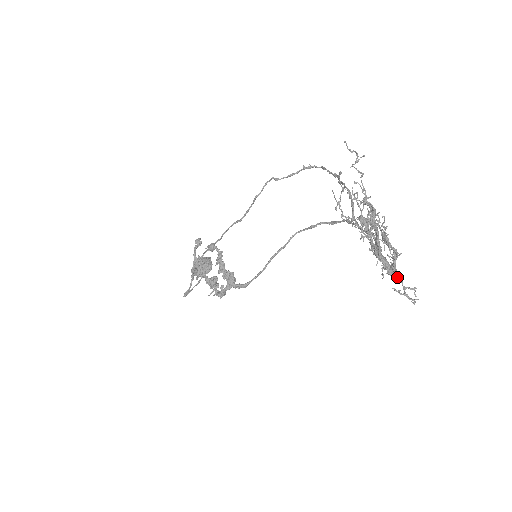
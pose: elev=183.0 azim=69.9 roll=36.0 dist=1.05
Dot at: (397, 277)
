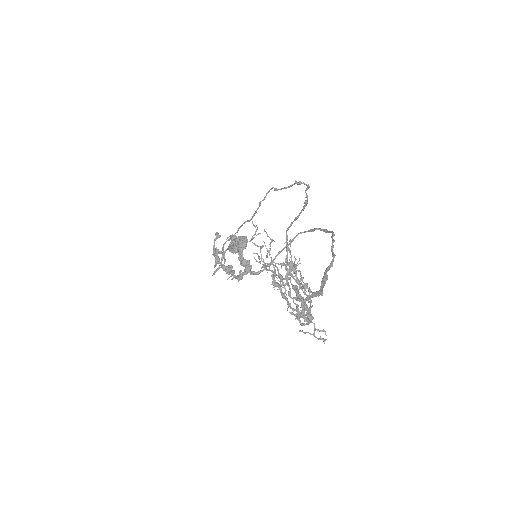
Dot at: (305, 321)
